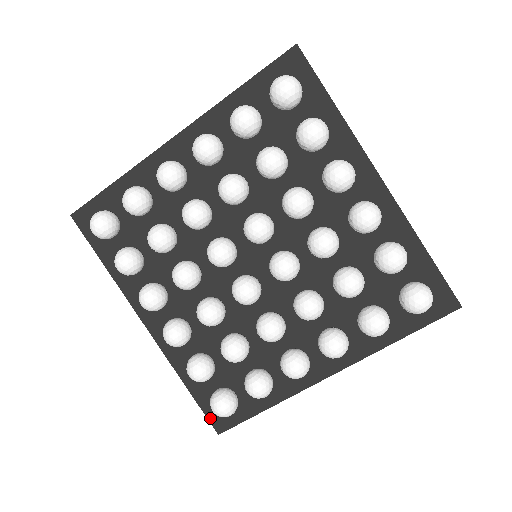
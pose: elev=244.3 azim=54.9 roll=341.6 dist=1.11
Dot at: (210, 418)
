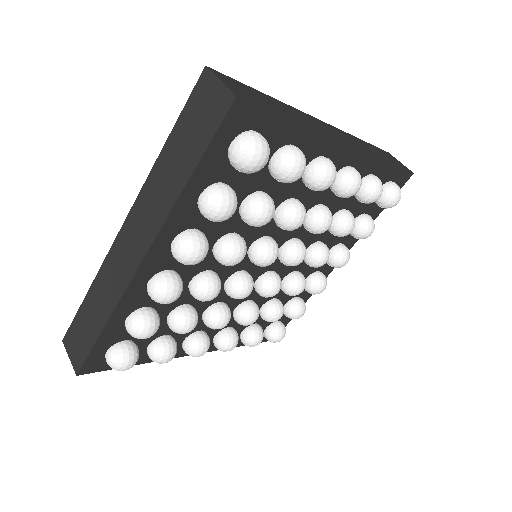
Dot at: (266, 341)
